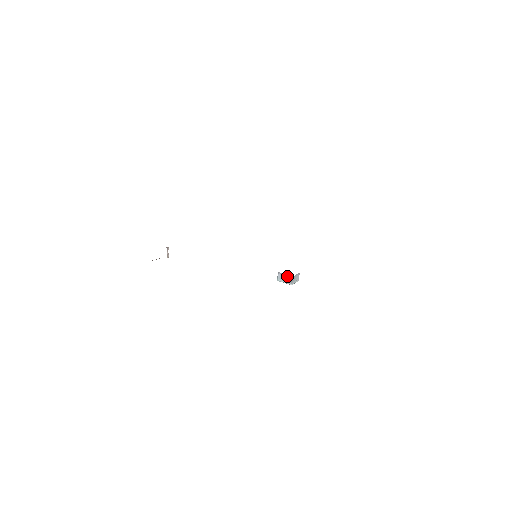
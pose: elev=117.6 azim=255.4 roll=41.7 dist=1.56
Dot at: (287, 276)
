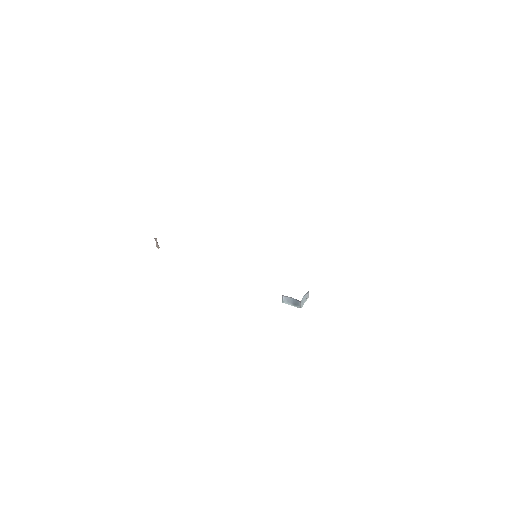
Dot at: (293, 300)
